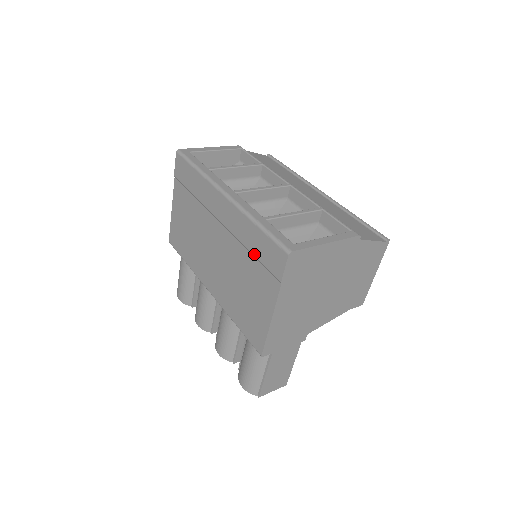
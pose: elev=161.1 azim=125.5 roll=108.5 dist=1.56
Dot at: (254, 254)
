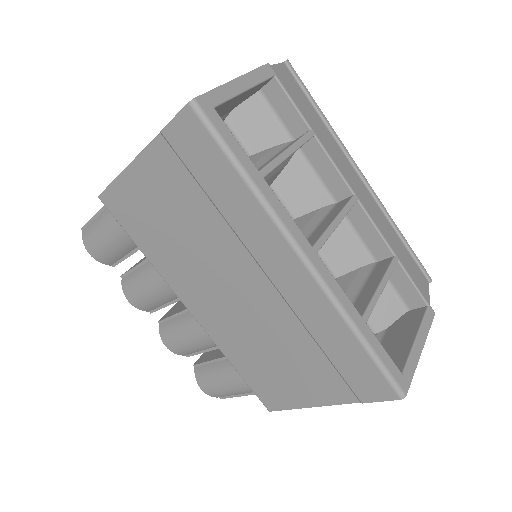
Dot at: (328, 355)
